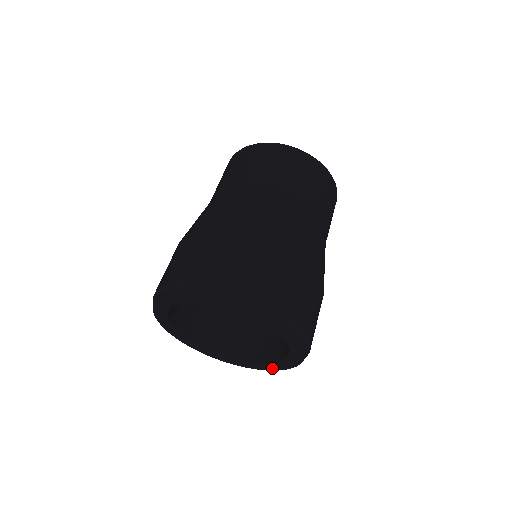
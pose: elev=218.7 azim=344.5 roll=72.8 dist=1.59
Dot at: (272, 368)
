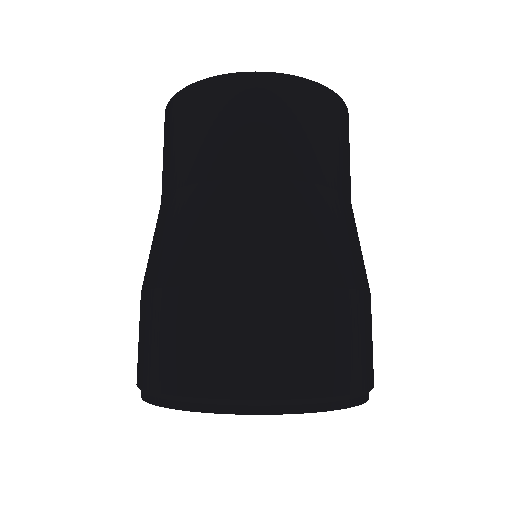
Dot at: occluded
